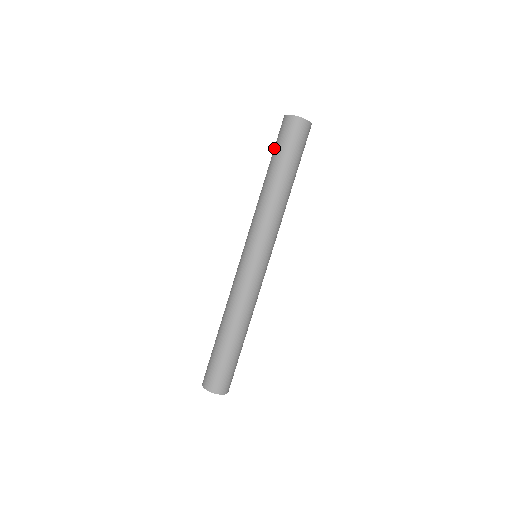
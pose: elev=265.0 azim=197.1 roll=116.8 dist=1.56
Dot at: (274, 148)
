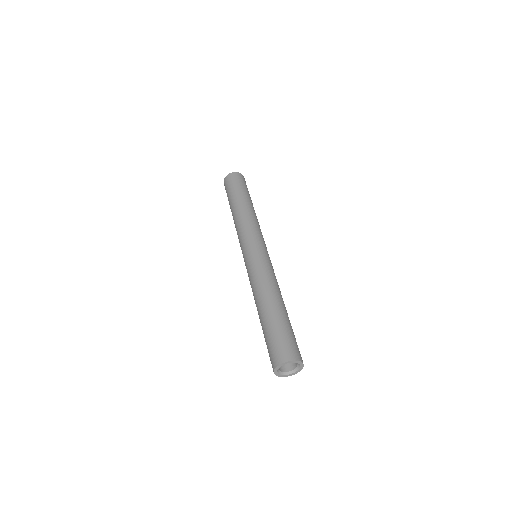
Dot at: (234, 189)
